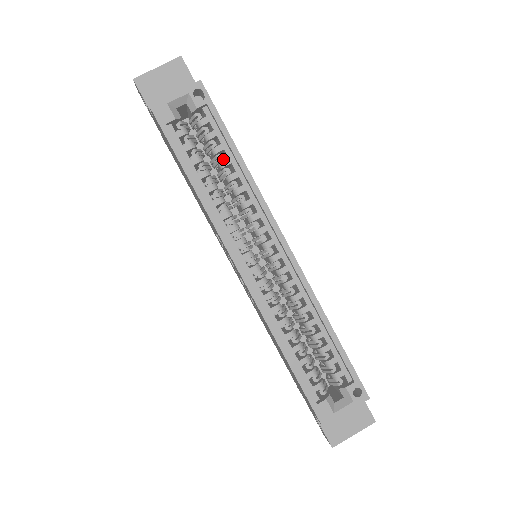
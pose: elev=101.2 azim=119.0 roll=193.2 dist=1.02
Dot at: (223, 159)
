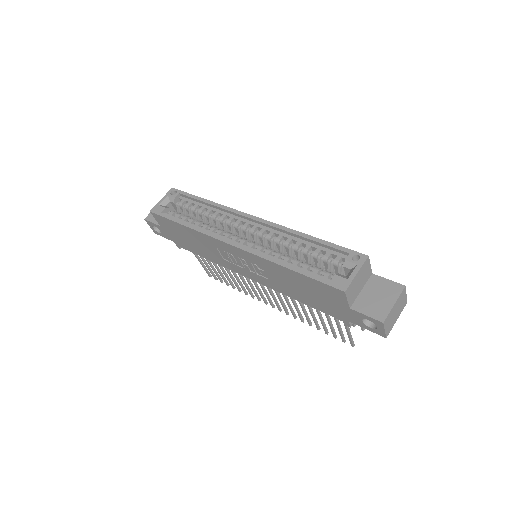
Dot at: occluded
